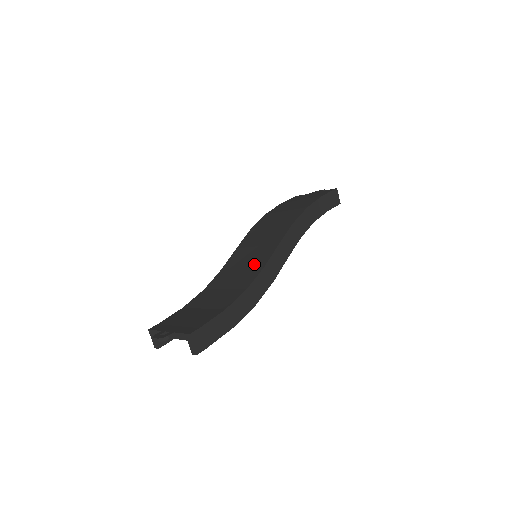
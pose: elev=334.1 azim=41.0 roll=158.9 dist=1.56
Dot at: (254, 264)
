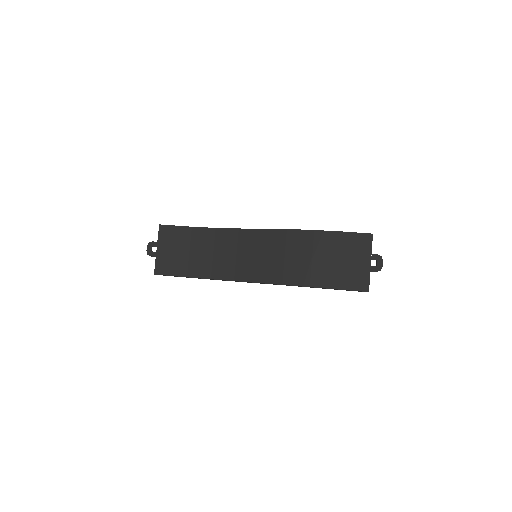
Dot at: (238, 267)
